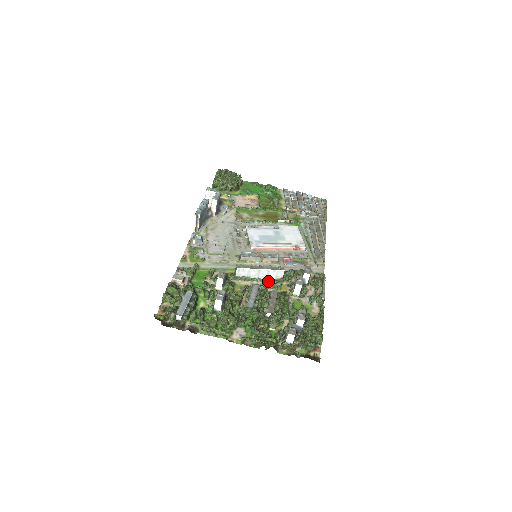
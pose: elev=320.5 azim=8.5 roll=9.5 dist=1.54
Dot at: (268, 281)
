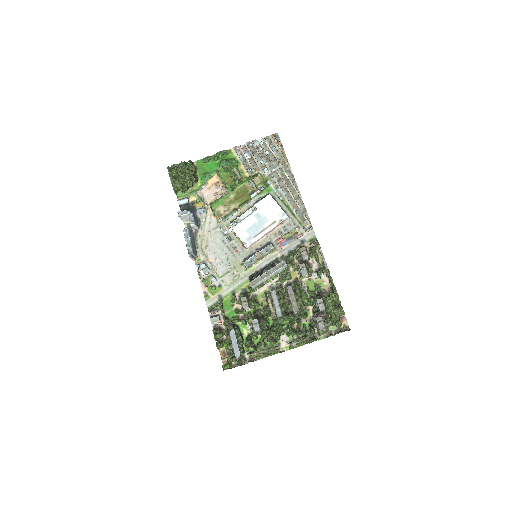
Dot at: (278, 276)
